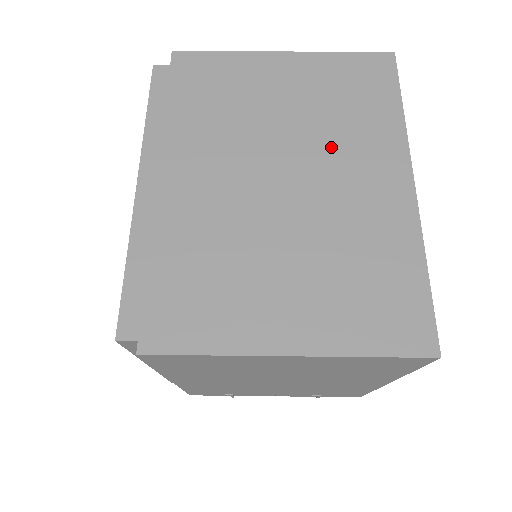
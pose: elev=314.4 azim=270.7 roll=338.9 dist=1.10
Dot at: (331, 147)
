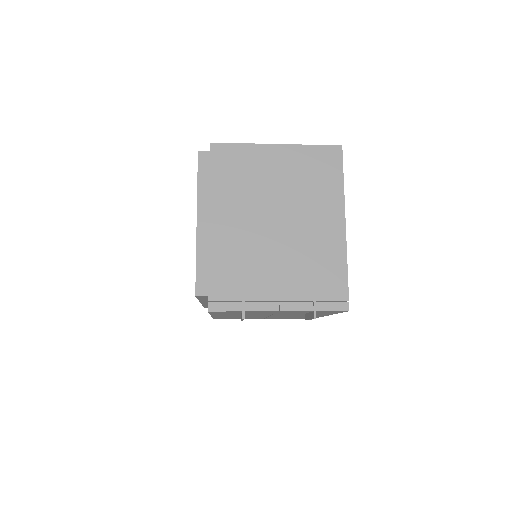
Dot at: occluded
